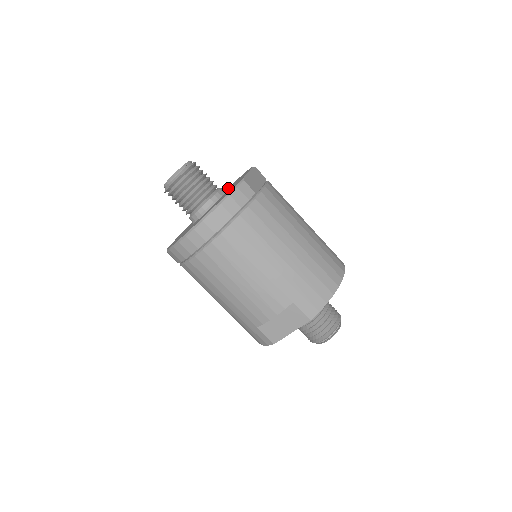
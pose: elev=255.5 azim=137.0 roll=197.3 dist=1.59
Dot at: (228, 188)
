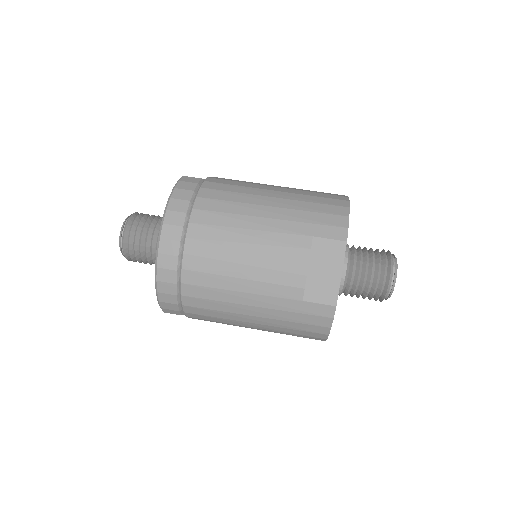
Dot at: occluded
